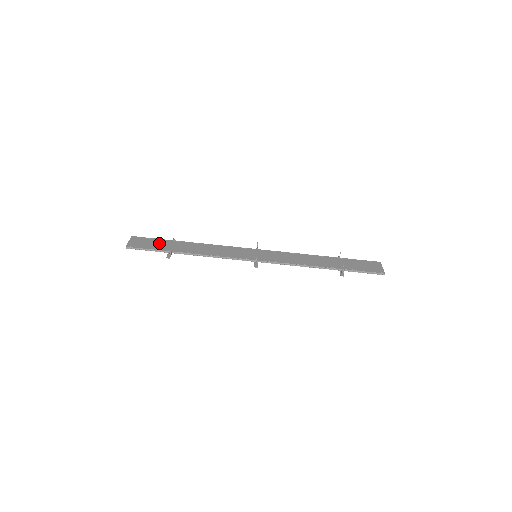
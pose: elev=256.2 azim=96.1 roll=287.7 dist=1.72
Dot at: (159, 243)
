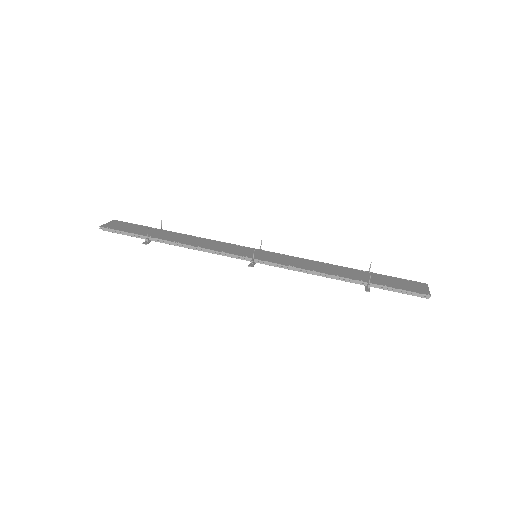
Dot at: (141, 229)
